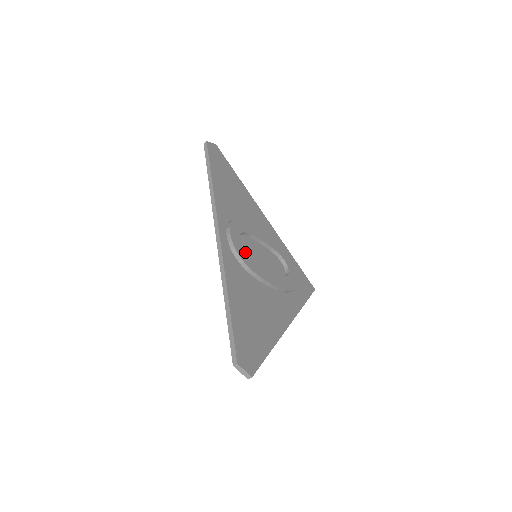
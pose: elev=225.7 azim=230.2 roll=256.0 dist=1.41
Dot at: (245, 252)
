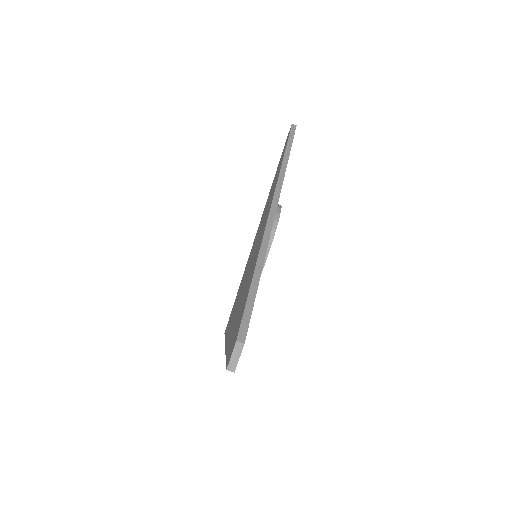
Dot at: occluded
